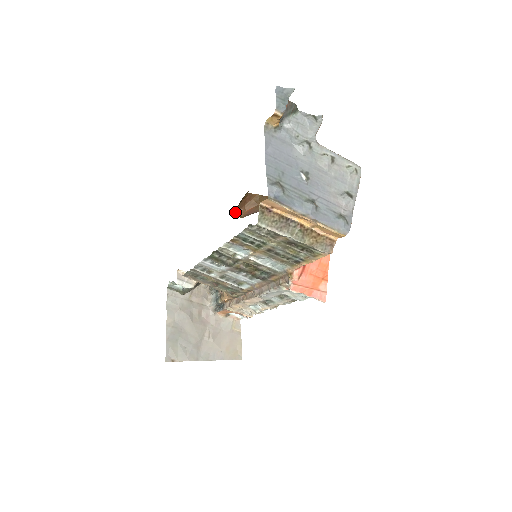
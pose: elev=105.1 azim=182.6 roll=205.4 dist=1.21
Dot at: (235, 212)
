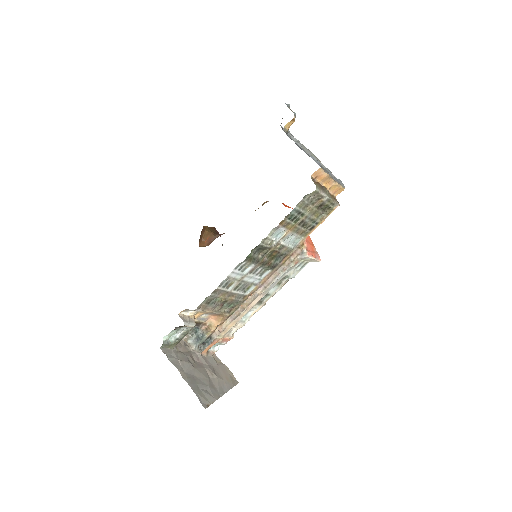
Dot at: occluded
